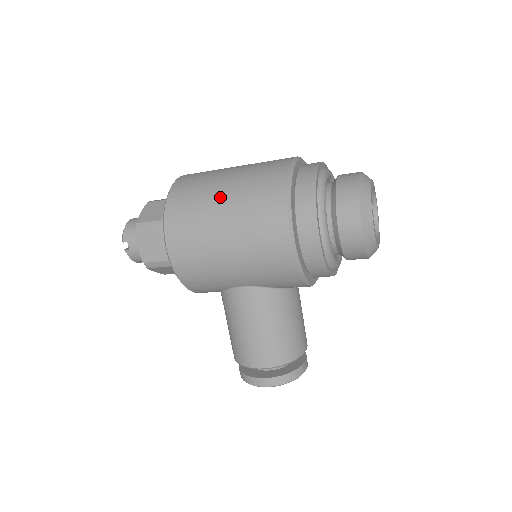
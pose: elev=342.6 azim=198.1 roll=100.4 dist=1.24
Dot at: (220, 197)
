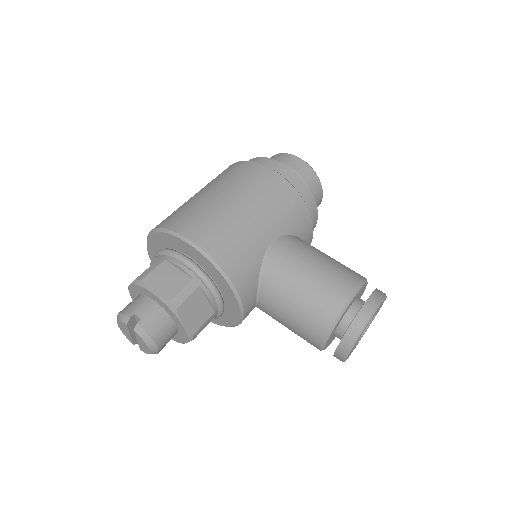
Dot at: (199, 194)
